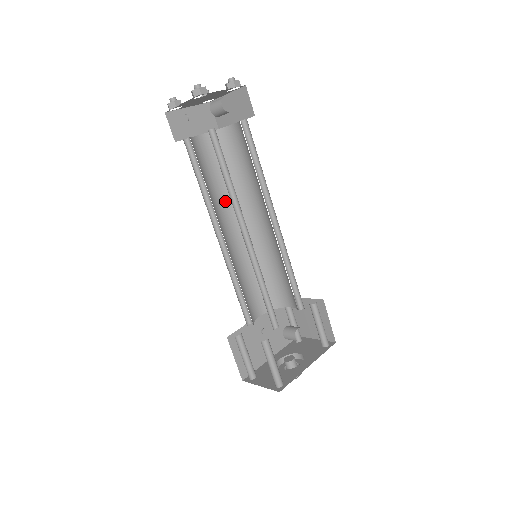
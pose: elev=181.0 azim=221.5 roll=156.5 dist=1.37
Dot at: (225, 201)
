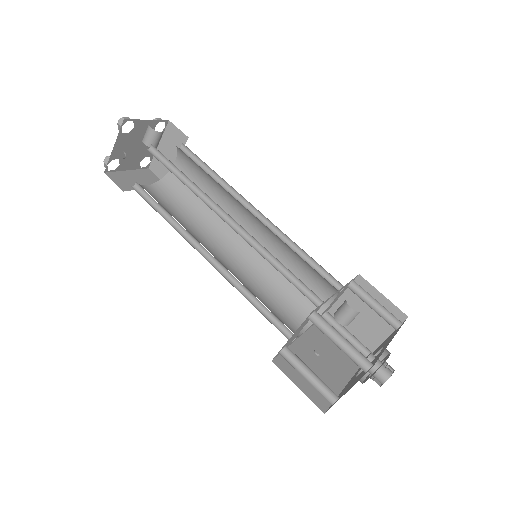
Dot at: (199, 232)
